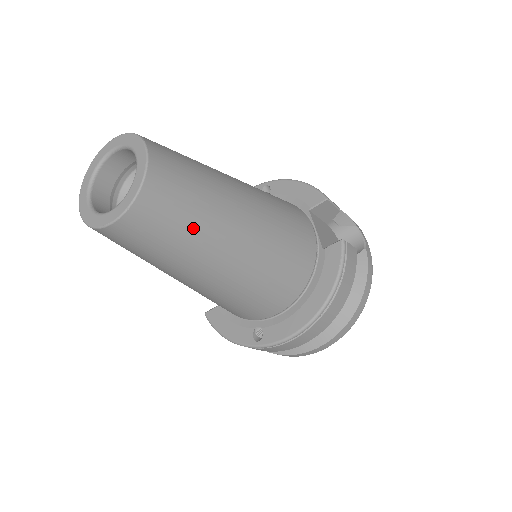
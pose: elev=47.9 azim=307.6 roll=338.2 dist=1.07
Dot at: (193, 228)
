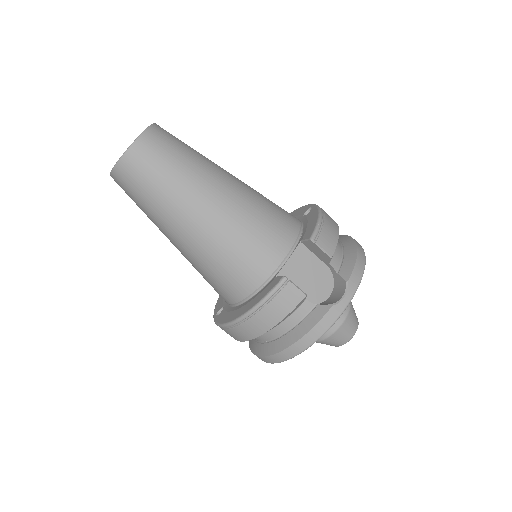
Dot at: (152, 201)
